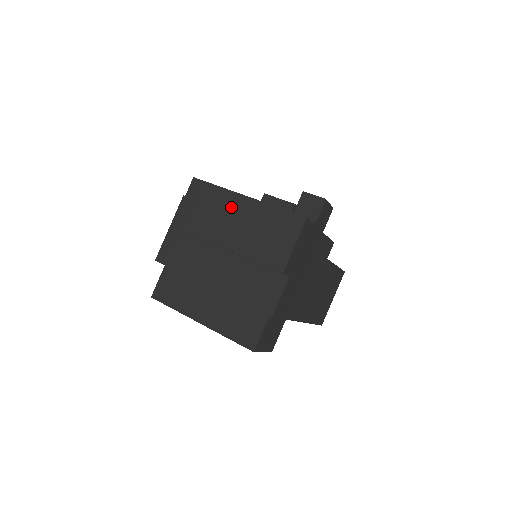
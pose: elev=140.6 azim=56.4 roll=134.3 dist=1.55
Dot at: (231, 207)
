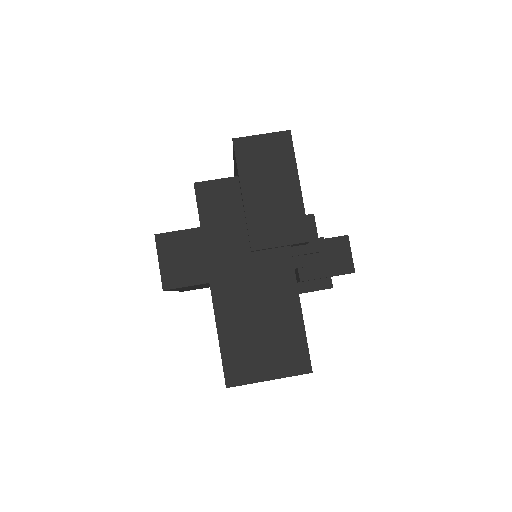
Dot at: occluded
